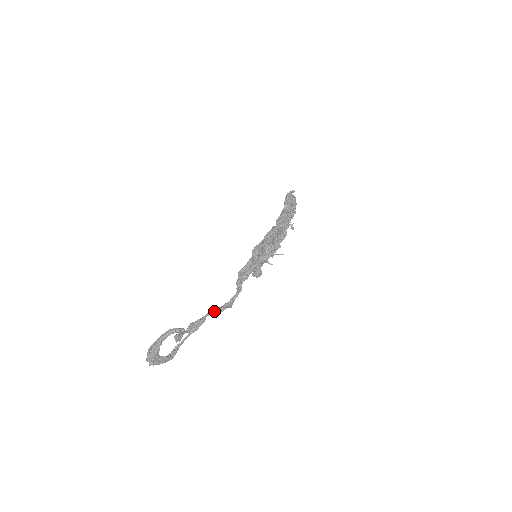
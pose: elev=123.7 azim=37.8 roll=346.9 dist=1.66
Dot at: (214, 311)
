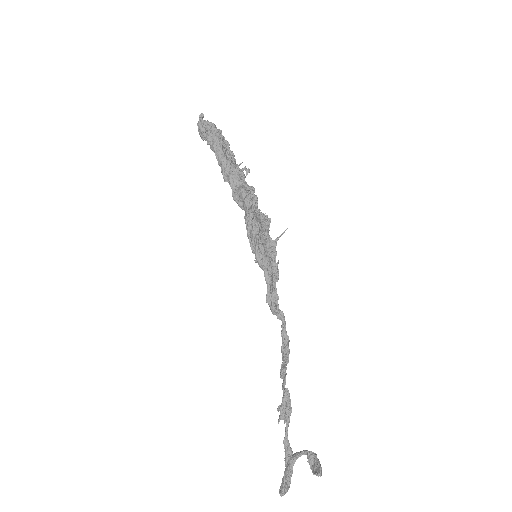
Dot at: (285, 371)
